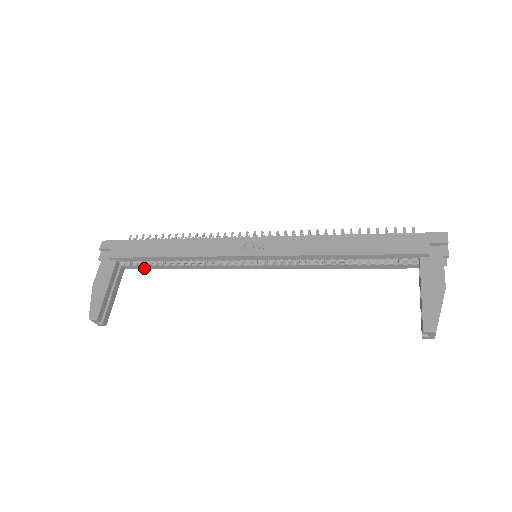
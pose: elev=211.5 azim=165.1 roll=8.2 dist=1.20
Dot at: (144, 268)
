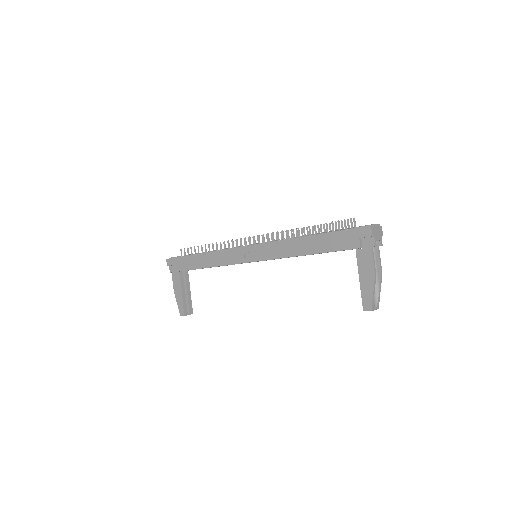
Dot at: occluded
